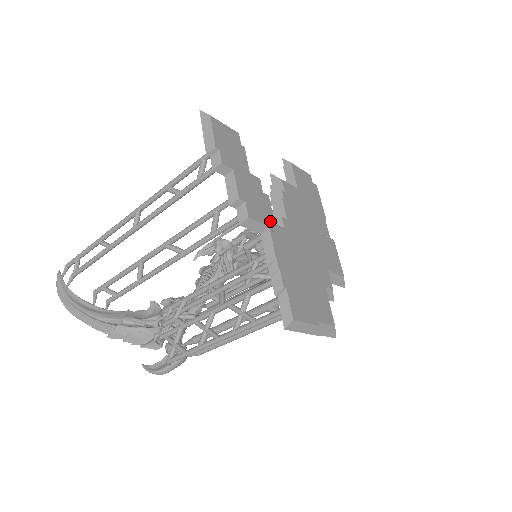
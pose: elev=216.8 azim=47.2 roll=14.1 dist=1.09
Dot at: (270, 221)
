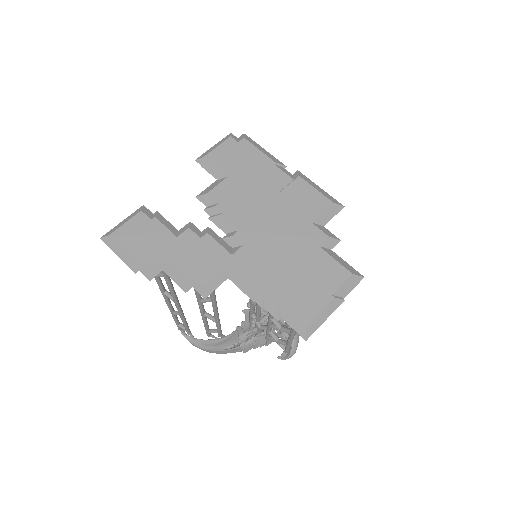
Dot at: (225, 258)
